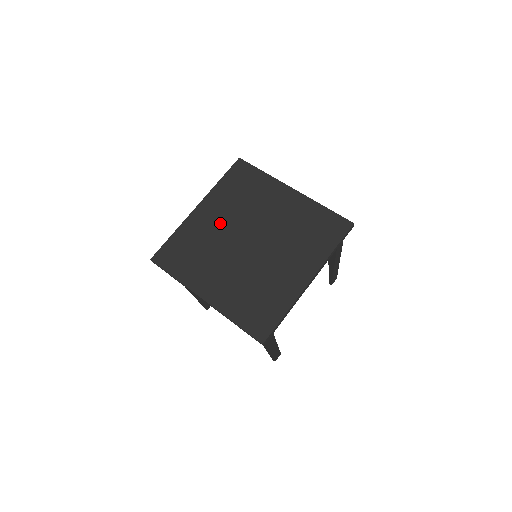
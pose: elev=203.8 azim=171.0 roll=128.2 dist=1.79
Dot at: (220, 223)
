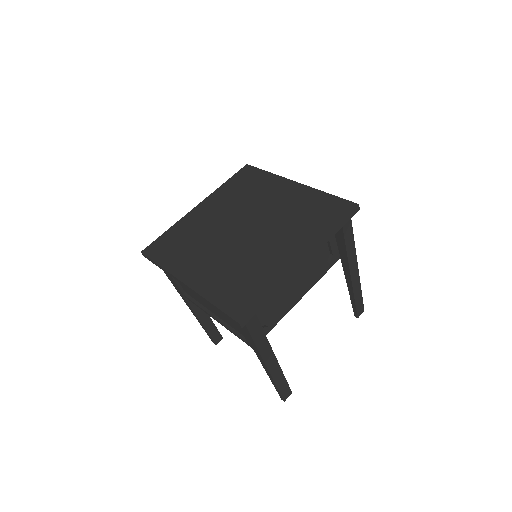
Dot at: (217, 216)
